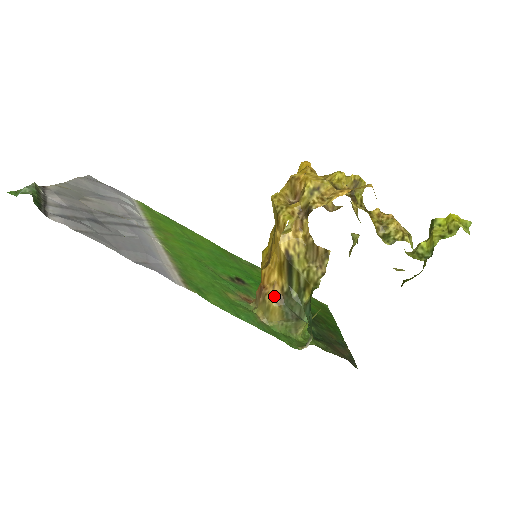
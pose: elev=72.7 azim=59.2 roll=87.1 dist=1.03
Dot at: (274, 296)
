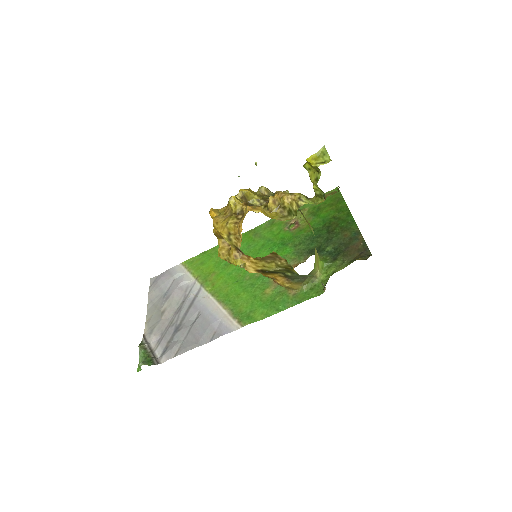
Dot at: (282, 282)
